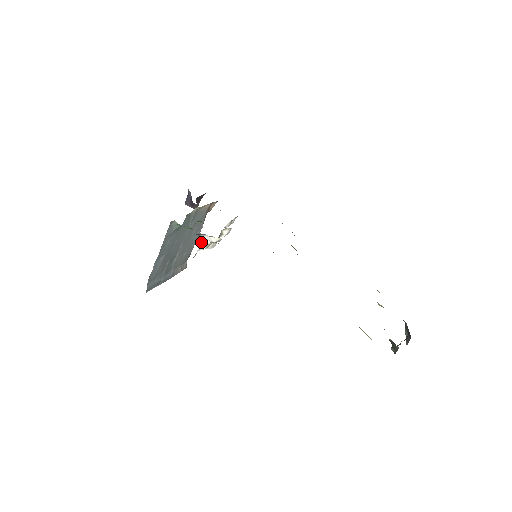
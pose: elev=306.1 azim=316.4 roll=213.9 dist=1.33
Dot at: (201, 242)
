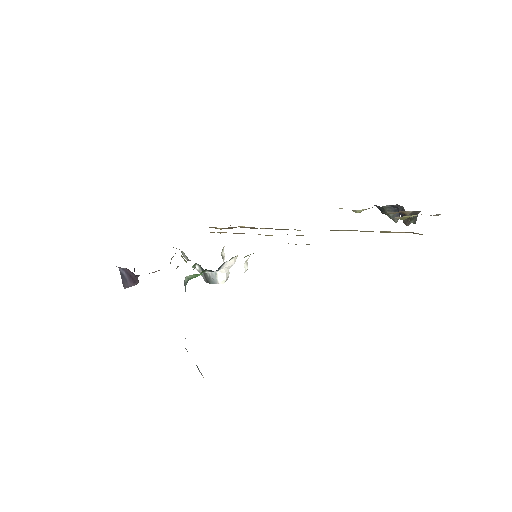
Dot at: (220, 278)
